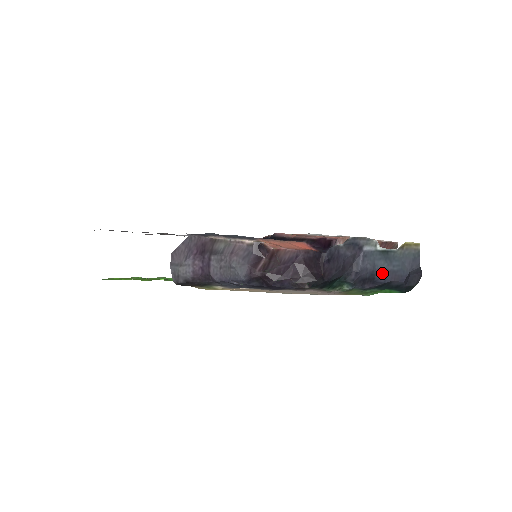
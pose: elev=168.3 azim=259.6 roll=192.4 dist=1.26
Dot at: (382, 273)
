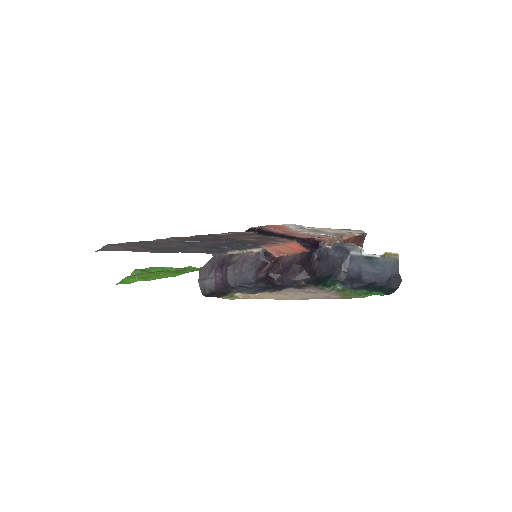
Dot at: (367, 274)
